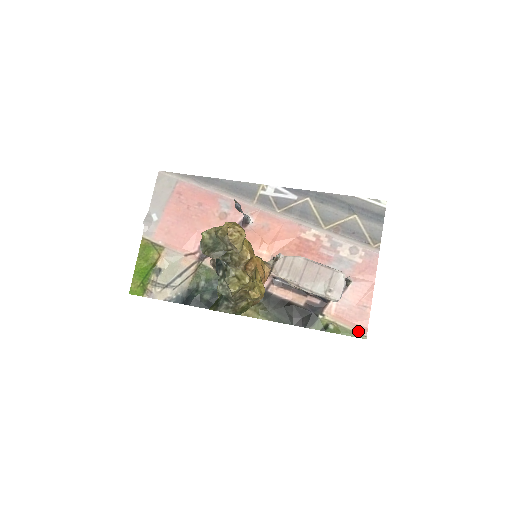
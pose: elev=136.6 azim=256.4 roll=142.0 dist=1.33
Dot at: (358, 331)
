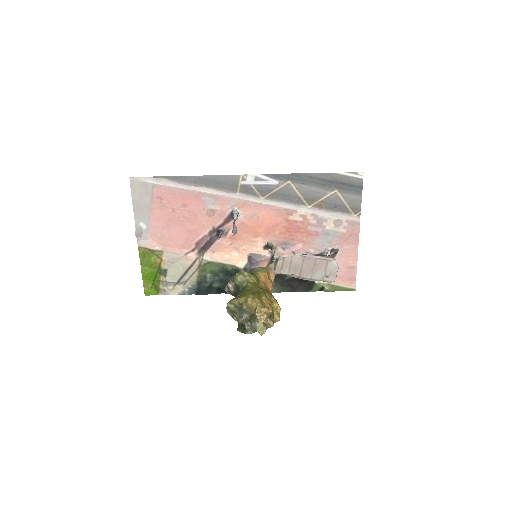
Dot at: (348, 286)
